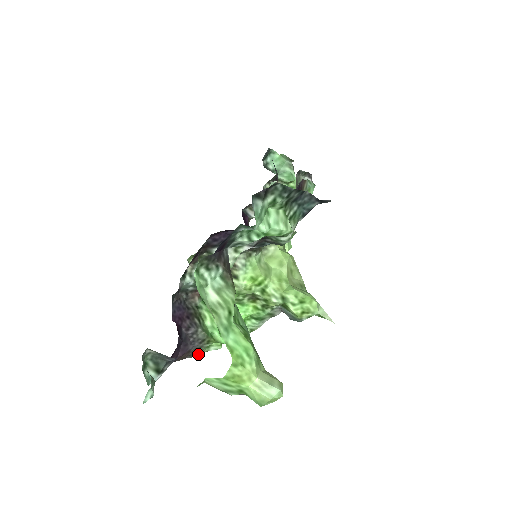
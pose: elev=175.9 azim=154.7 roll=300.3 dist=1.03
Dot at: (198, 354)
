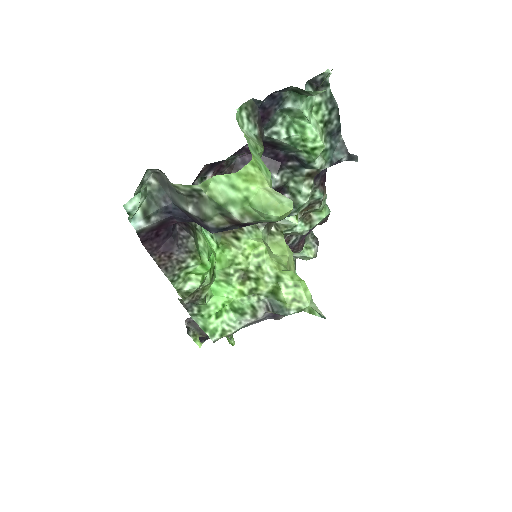
Dot at: (173, 277)
